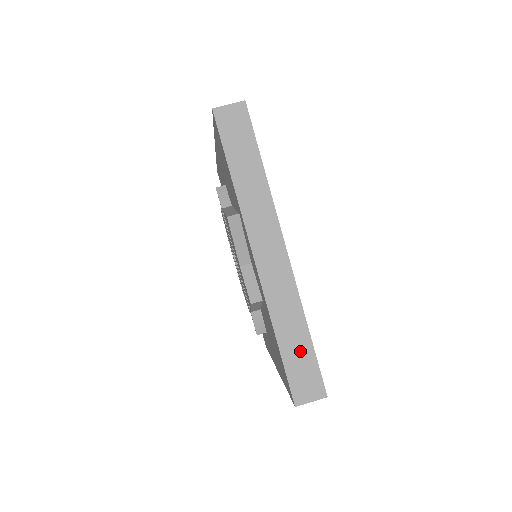
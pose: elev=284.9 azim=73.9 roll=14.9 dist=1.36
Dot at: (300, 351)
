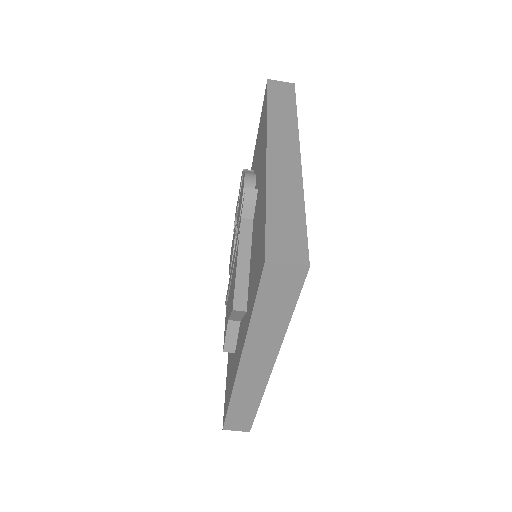
Dot at: (244, 413)
